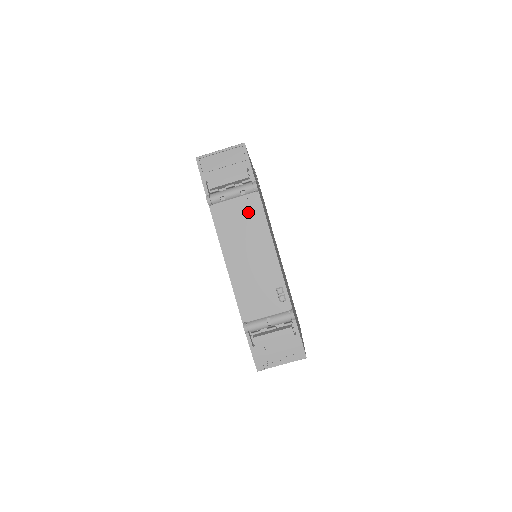
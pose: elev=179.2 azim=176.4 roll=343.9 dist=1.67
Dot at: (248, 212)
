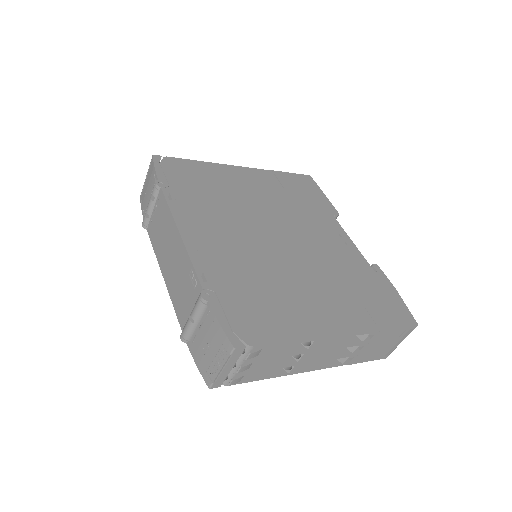
Dot at: (161, 213)
